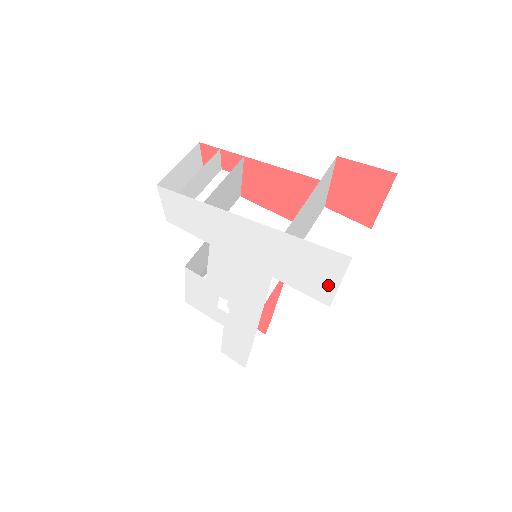
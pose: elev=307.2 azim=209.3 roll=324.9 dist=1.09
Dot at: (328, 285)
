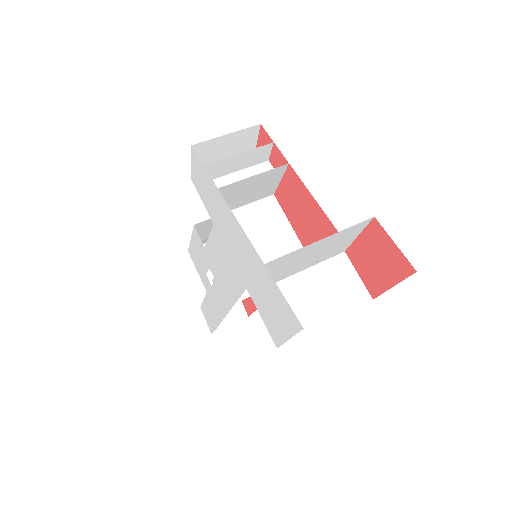
Dot at: (281, 332)
